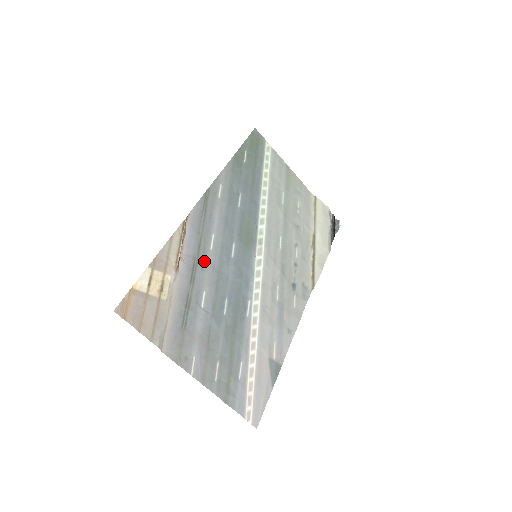
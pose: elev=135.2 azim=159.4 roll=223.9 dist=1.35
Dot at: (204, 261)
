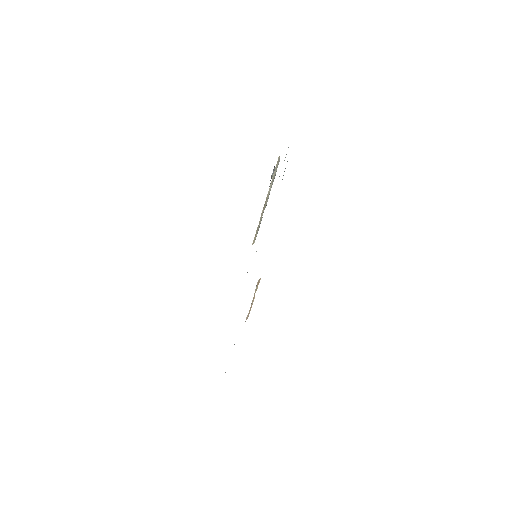
Dot at: occluded
